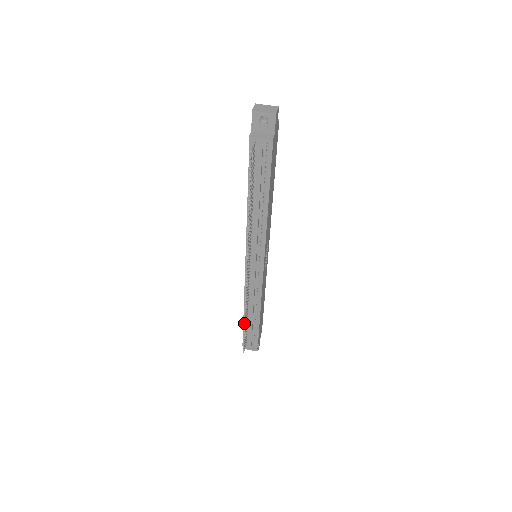
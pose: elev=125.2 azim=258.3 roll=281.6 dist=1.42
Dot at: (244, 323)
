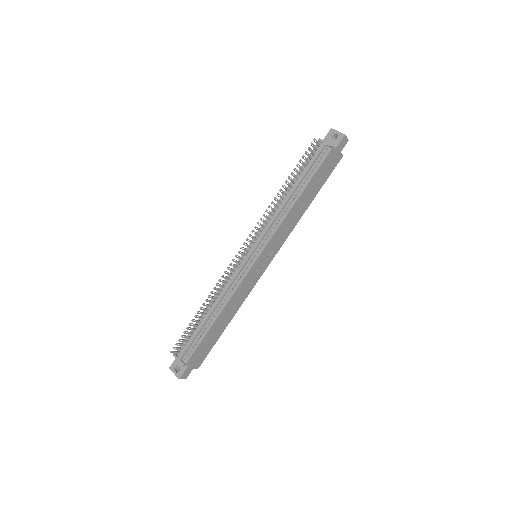
Dot at: (199, 311)
